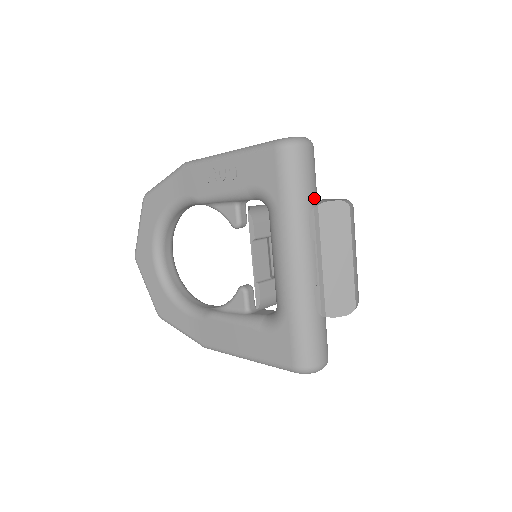
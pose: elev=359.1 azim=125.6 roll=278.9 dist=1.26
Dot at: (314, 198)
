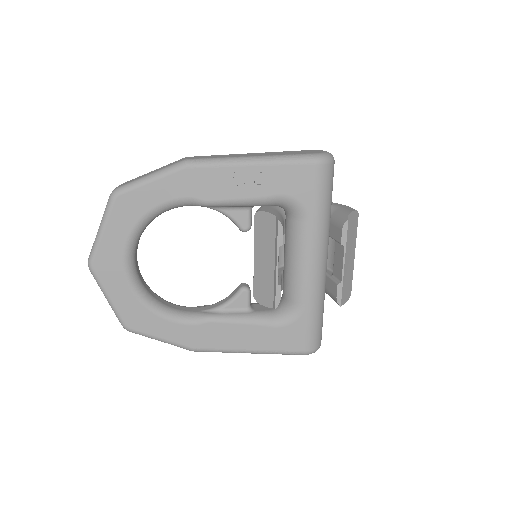
Dot at: occluded
